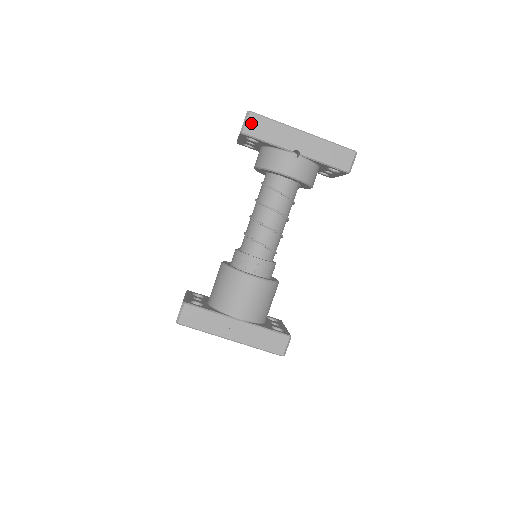
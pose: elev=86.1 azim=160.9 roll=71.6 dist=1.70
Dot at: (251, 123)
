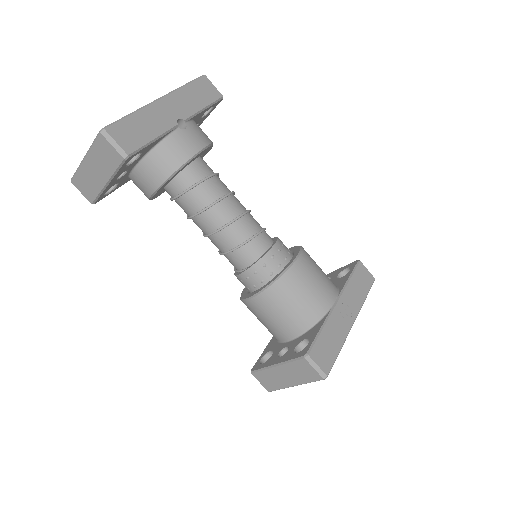
Dot at: (120, 138)
